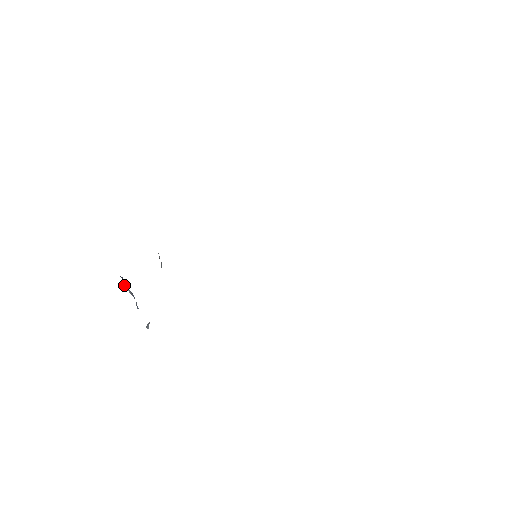
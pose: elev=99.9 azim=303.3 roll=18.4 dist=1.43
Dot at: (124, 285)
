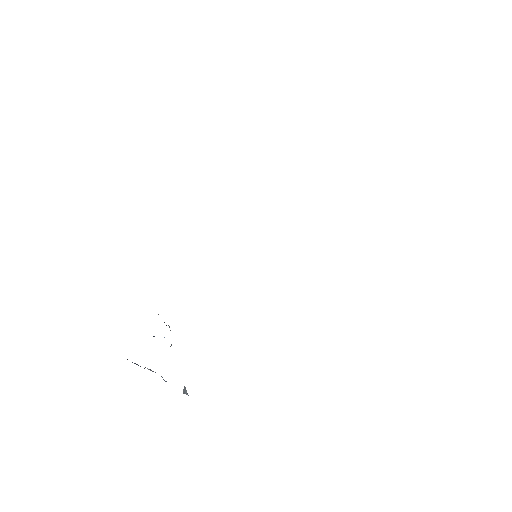
Dot at: occluded
